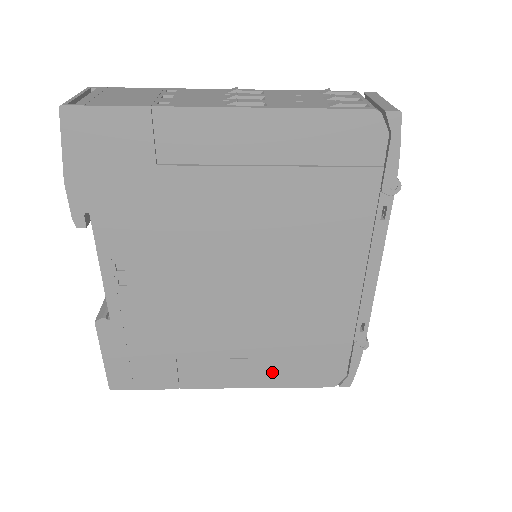
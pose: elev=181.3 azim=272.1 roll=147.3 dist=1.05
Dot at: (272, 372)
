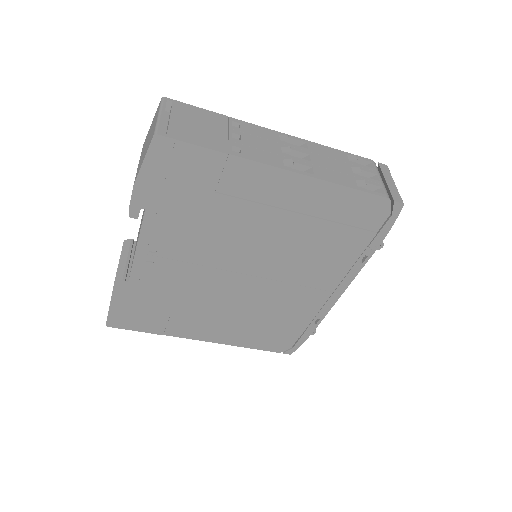
Dot at: (239, 336)
